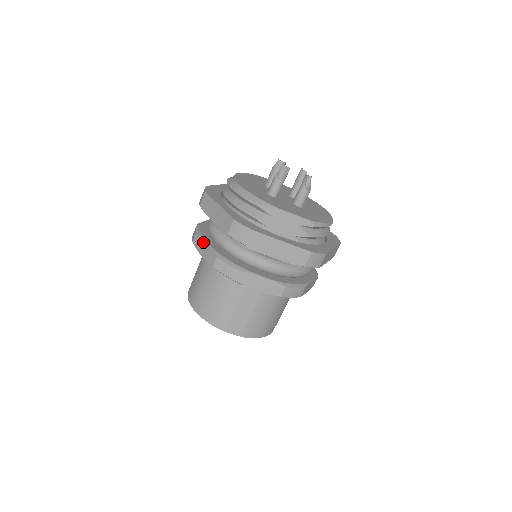
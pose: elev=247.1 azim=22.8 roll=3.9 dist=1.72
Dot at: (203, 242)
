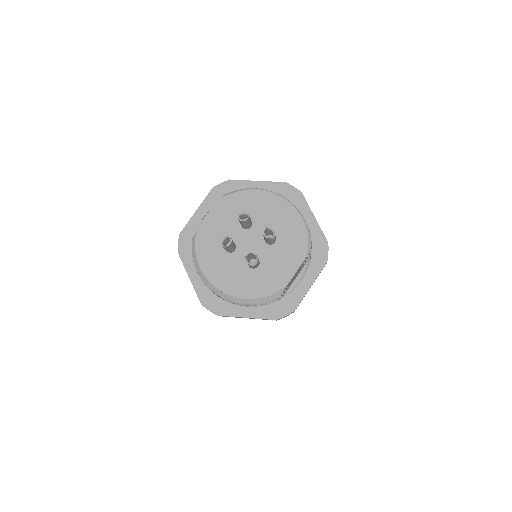
Dot at: occluded
